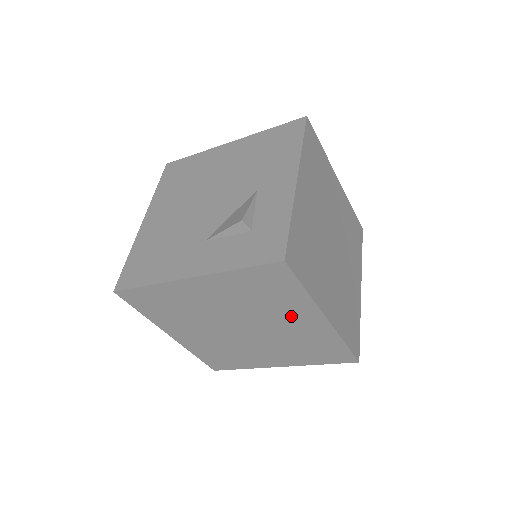
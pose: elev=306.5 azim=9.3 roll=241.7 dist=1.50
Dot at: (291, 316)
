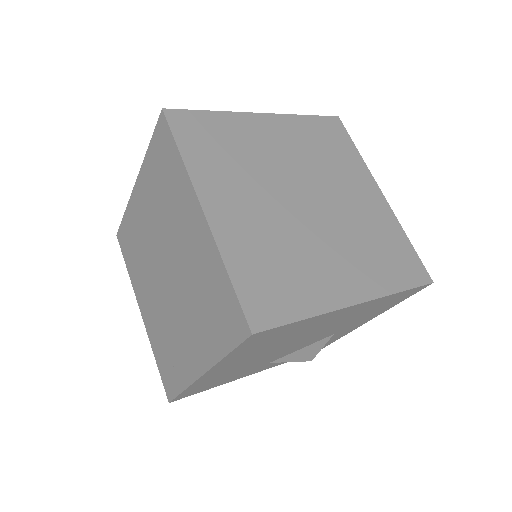
Dot at: (183, 220)
